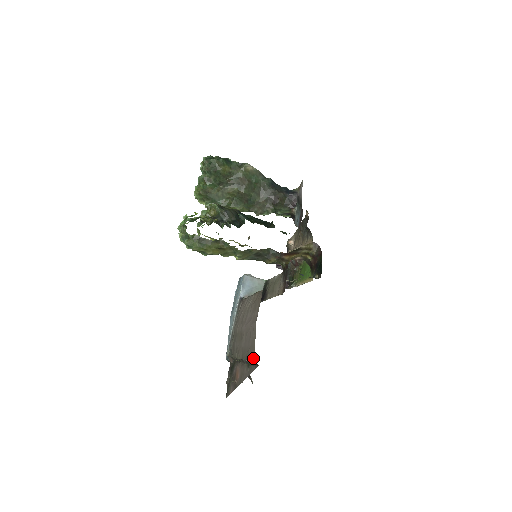
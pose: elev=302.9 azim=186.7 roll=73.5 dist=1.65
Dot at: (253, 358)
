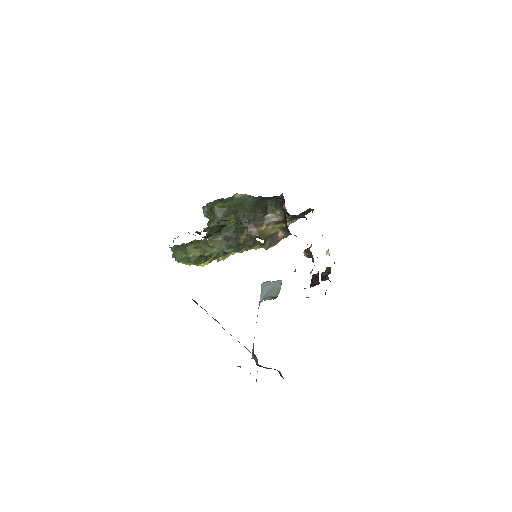
Dot at: occluded
